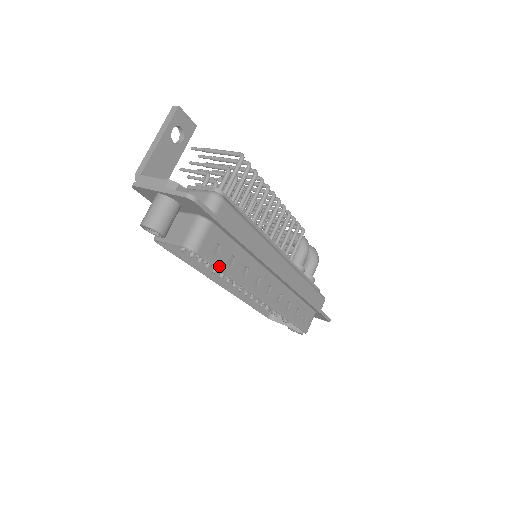
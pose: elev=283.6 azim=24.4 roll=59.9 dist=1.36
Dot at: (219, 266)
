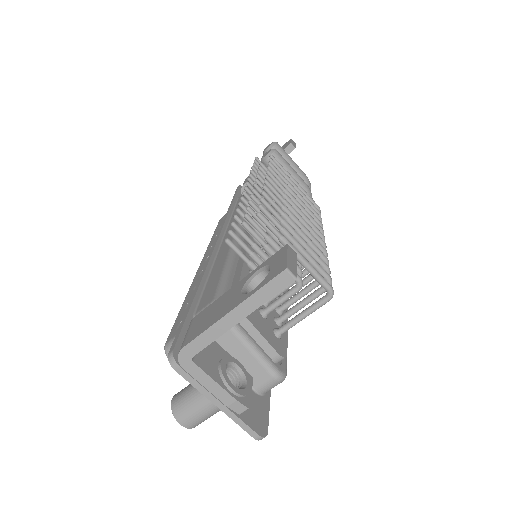
Dot at: occluded
